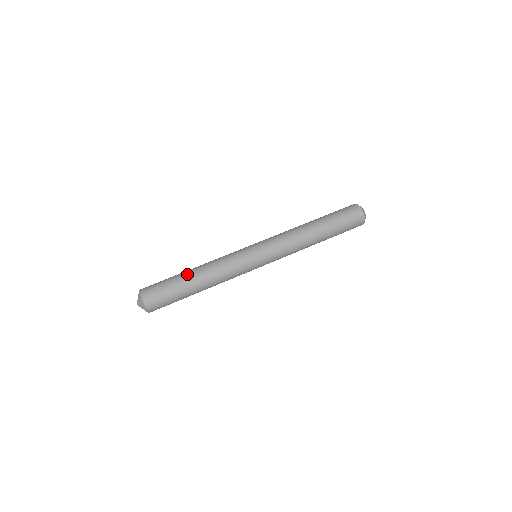
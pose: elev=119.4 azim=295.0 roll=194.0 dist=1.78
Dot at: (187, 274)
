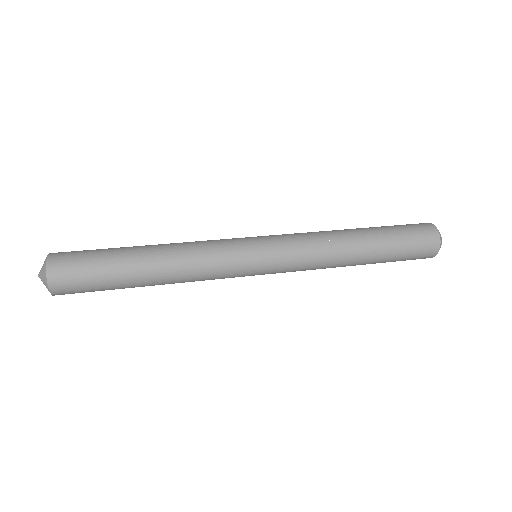
Dot at: occluded
